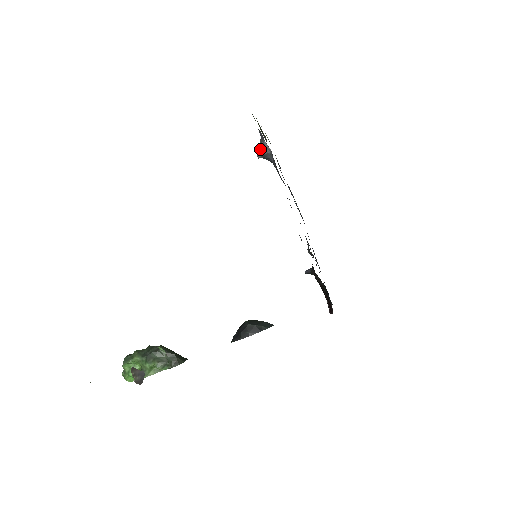
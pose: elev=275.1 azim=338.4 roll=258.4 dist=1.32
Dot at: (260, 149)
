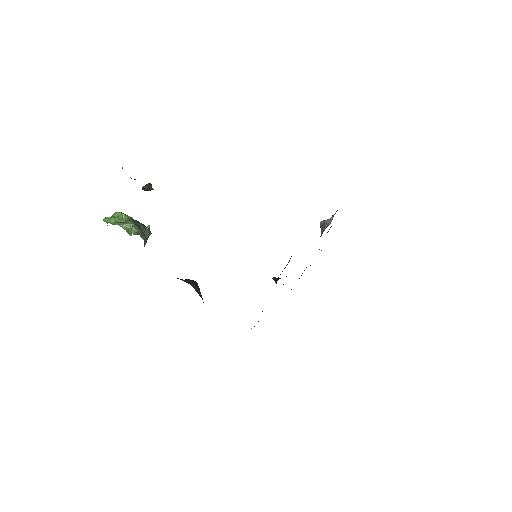
Dot at: (326, 220)
